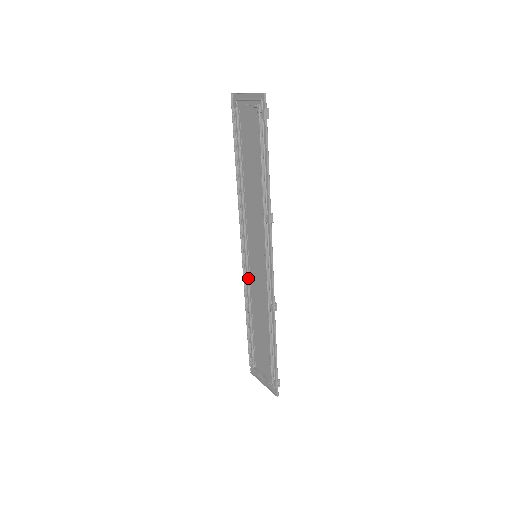
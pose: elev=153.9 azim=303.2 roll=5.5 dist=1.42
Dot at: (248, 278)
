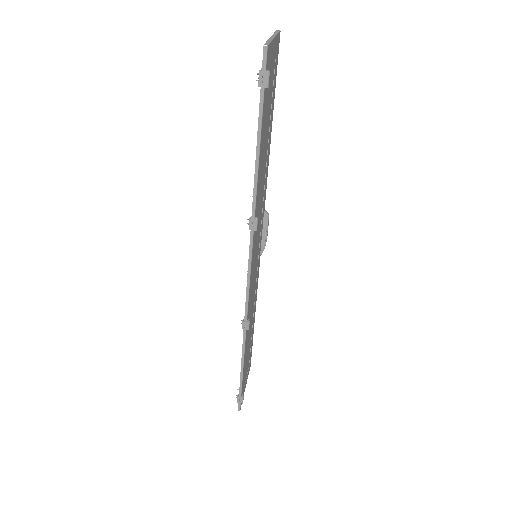
Dot at: occluded
